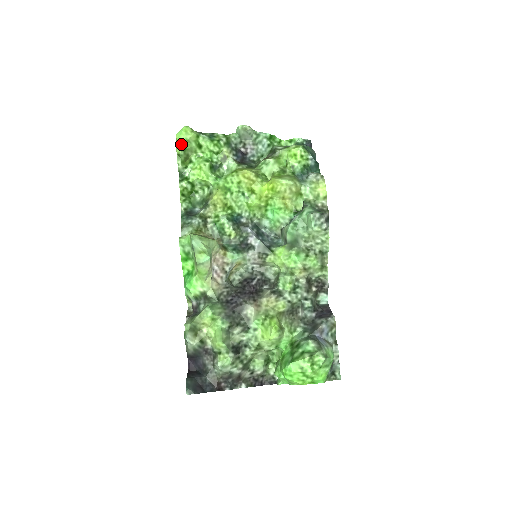
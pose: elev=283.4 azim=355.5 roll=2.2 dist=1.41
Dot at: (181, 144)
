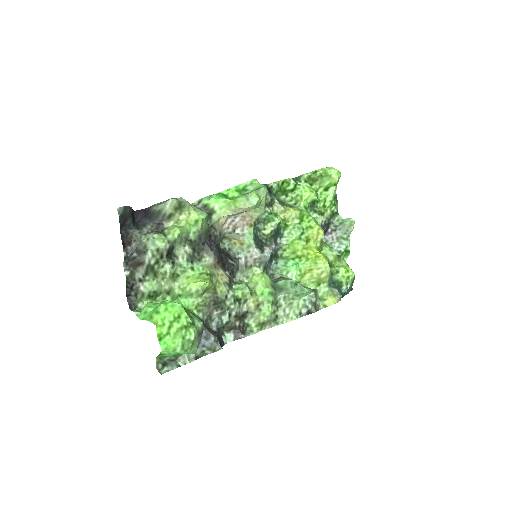
Dot at: (326, 171)
